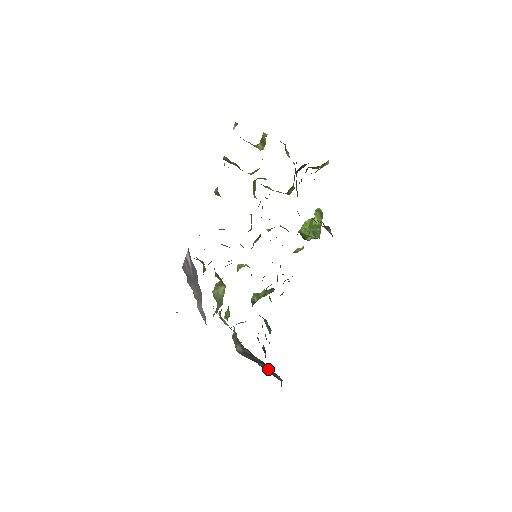
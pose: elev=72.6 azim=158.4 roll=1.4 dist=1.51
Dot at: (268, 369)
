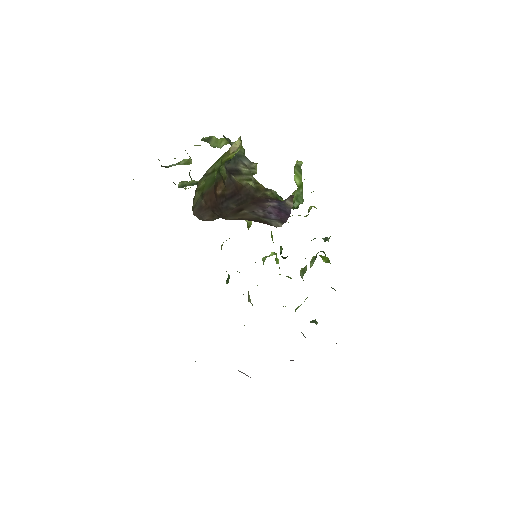
Dot at: occluded
